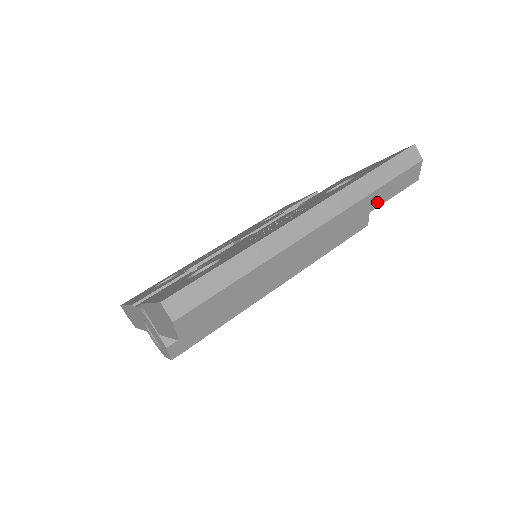
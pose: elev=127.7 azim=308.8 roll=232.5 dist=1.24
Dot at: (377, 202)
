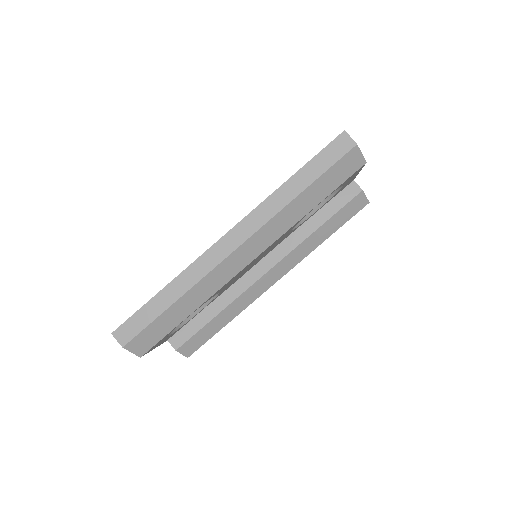
Dot at: (312, 202)
